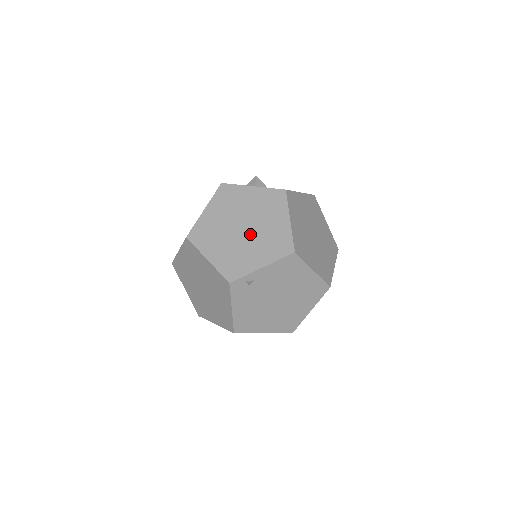
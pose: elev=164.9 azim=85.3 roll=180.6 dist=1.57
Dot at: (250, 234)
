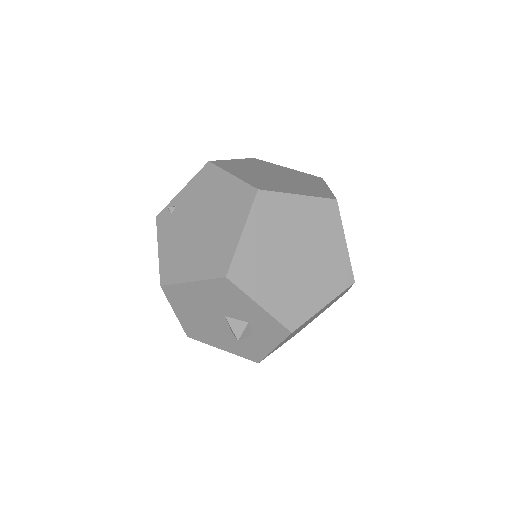
Dot at: occluded
